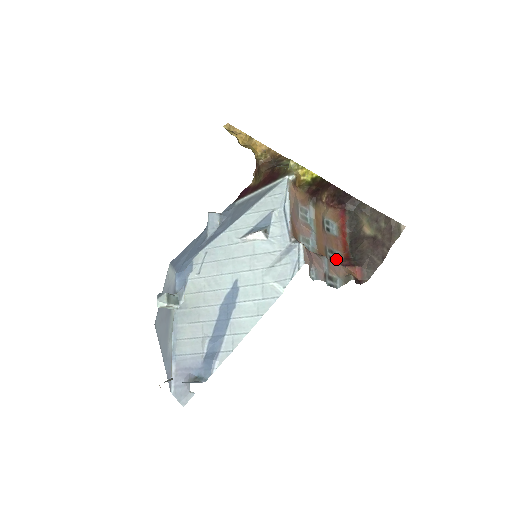
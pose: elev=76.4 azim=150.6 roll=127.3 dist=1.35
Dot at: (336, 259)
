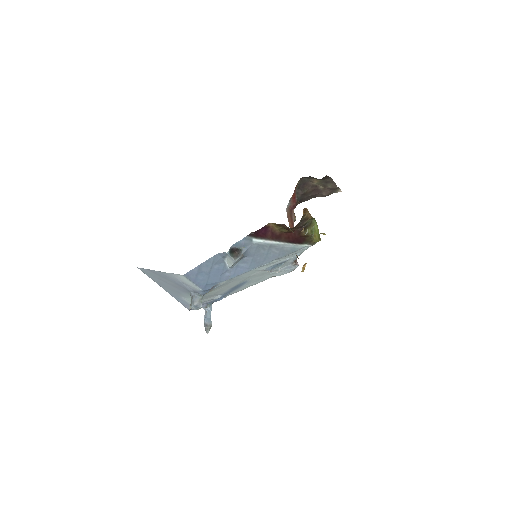
Dot at: (288, 204)
